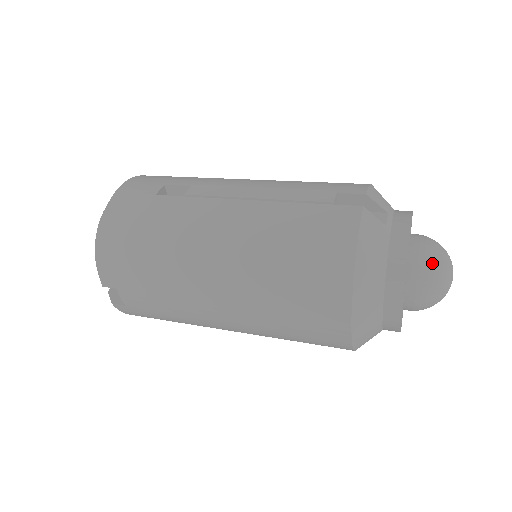
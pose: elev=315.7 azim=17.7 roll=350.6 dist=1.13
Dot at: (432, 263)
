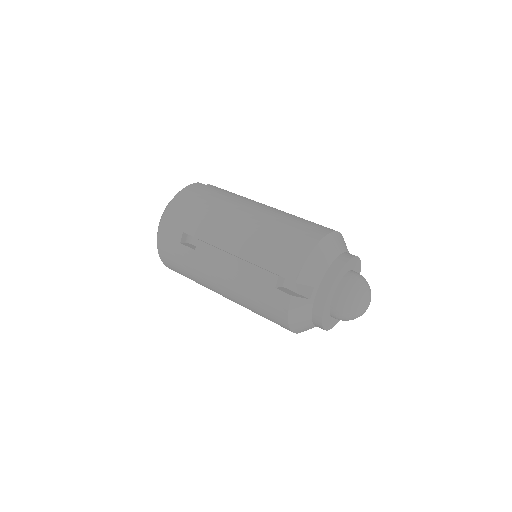
Dot at: (344, 313)
